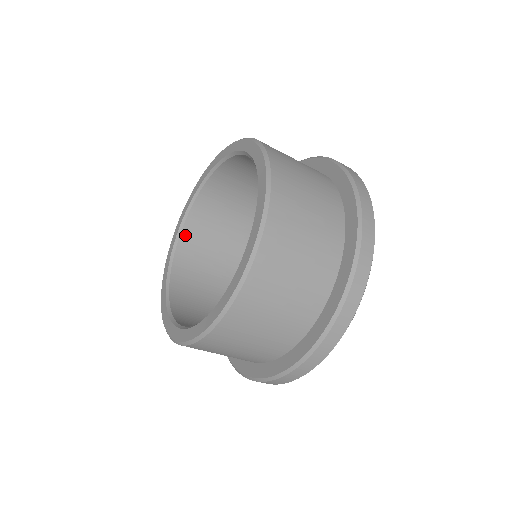
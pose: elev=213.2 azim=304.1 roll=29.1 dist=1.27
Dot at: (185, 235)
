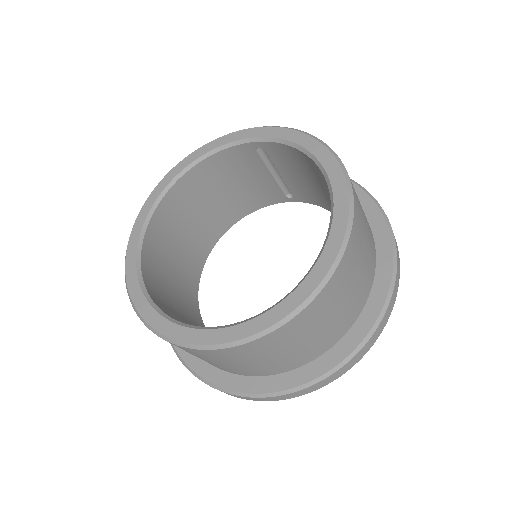
Dot at: (145, 265)
